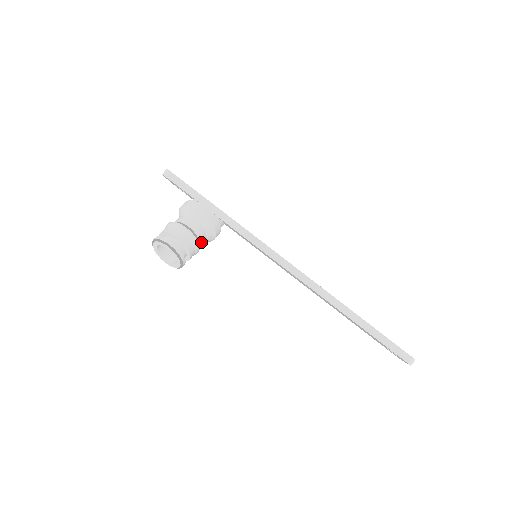
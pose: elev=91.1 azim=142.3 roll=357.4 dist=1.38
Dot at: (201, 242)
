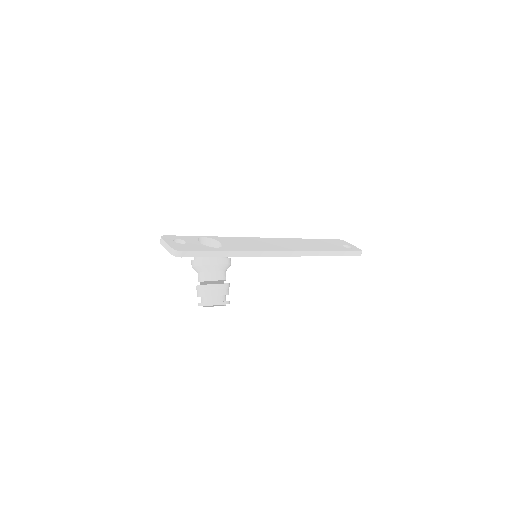
Dot at: occluded
